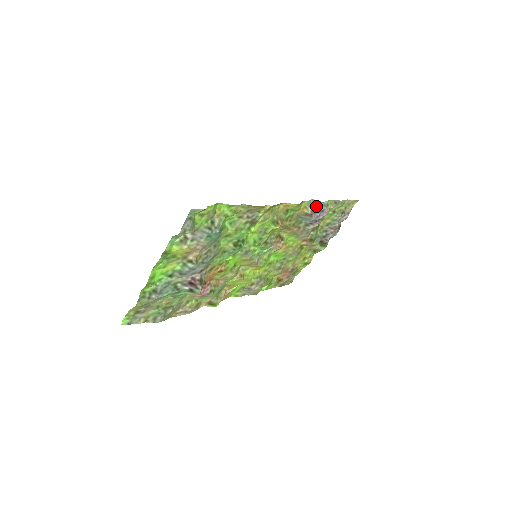
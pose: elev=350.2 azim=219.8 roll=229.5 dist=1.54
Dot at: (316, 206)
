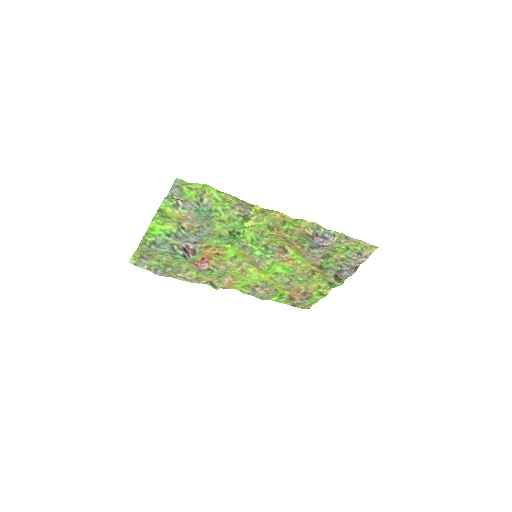
Dot at: (319, 231)
